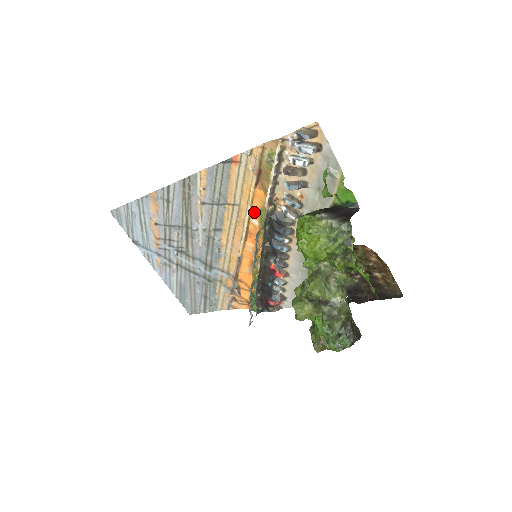
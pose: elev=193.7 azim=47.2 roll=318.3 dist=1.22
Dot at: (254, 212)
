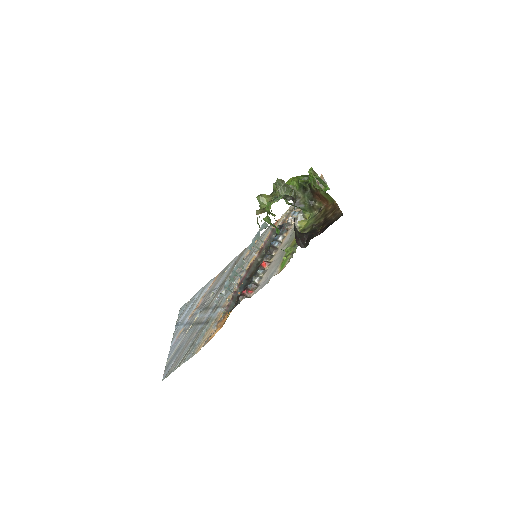
Dot at: occluded
